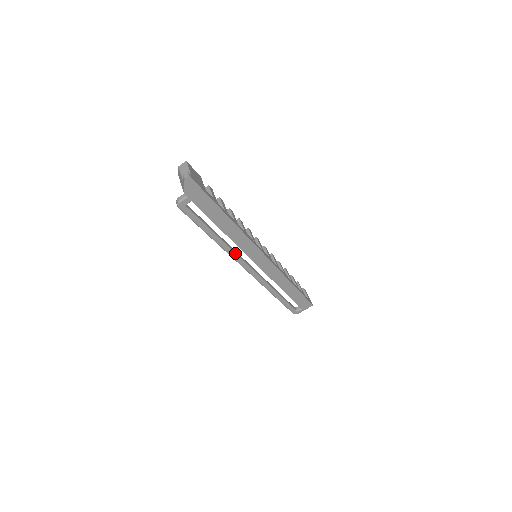
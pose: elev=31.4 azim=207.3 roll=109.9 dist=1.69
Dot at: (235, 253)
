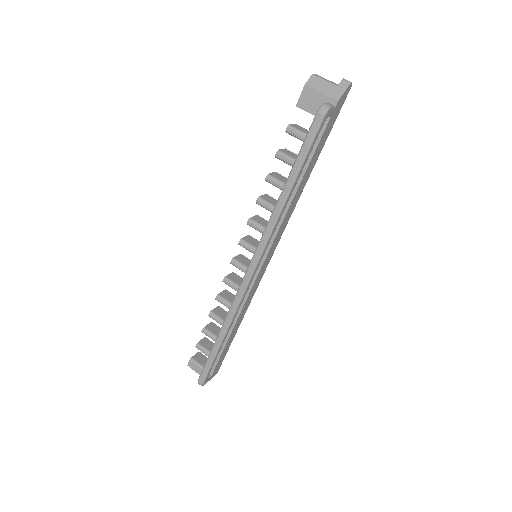
Dot at: (274, 231)
